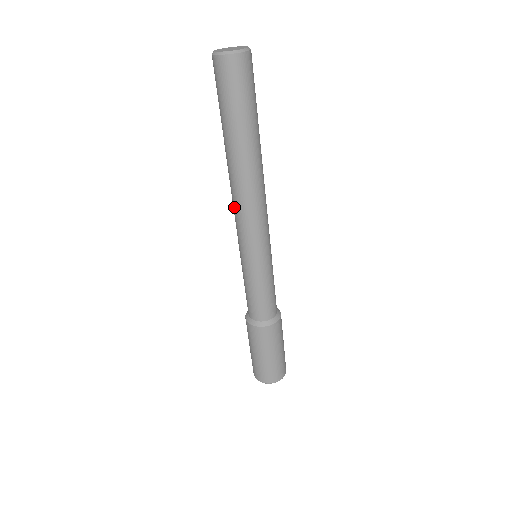
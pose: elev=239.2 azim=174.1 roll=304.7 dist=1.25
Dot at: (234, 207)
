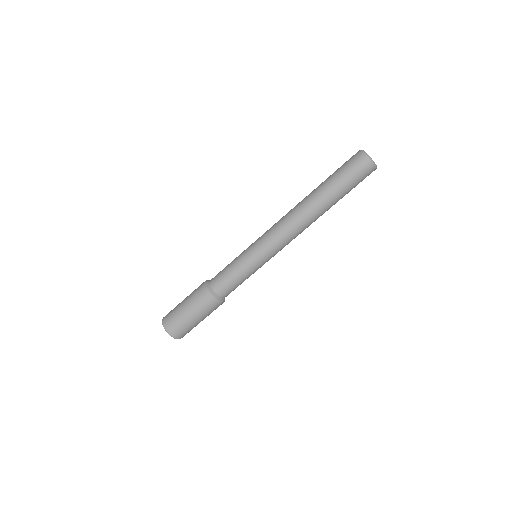
Dot at: (281, 219)
